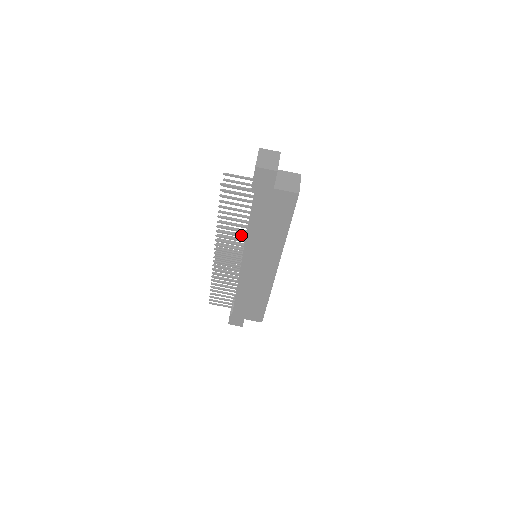
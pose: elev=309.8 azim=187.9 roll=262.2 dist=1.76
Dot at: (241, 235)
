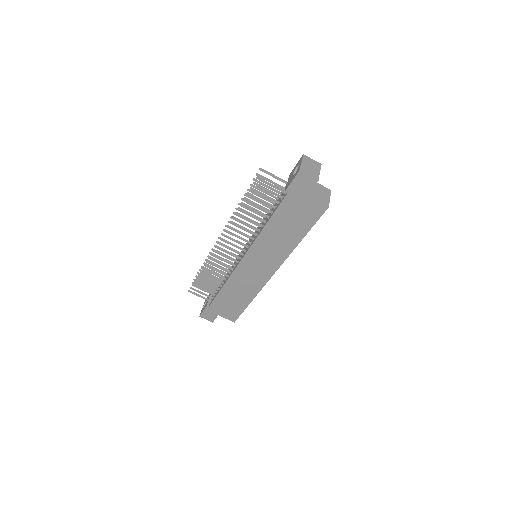
Dot at: (253, 232)
